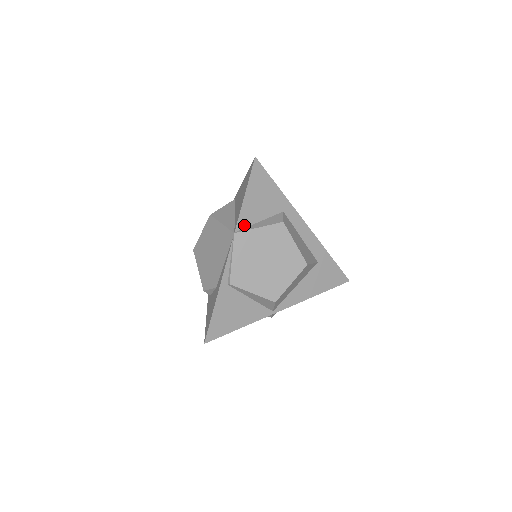
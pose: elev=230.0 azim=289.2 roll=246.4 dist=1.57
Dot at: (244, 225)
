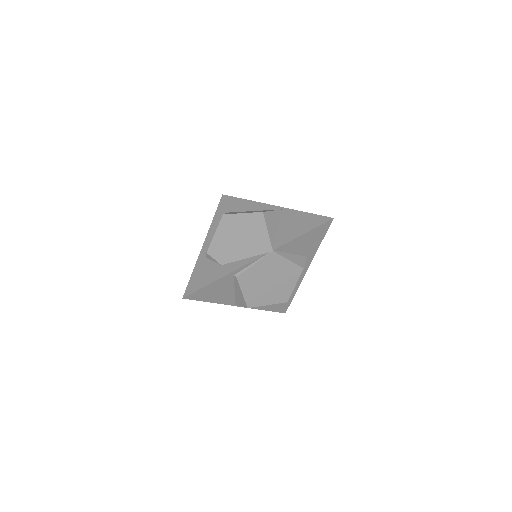
Dot at: (282, 250)
